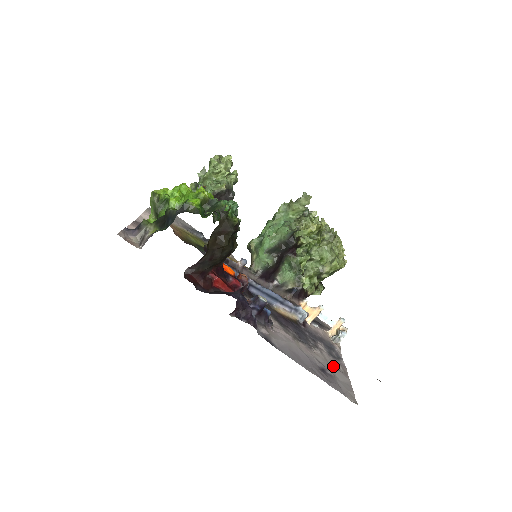
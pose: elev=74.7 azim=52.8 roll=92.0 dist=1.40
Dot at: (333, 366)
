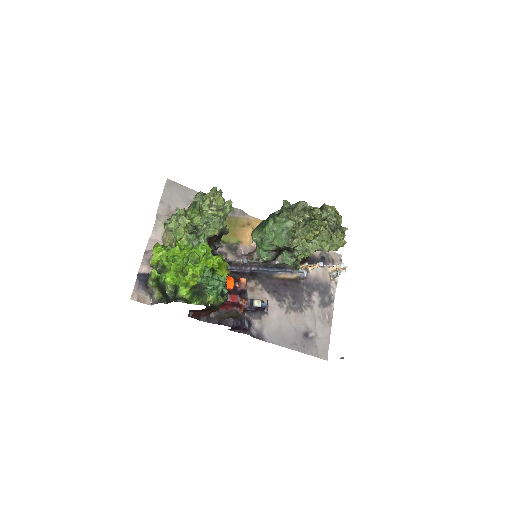
Dot at: (319, 322)
